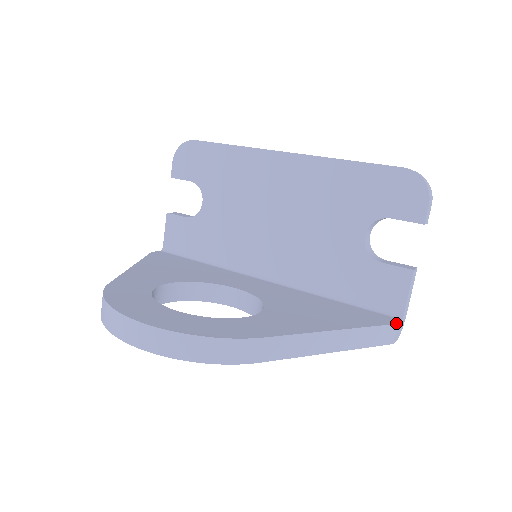
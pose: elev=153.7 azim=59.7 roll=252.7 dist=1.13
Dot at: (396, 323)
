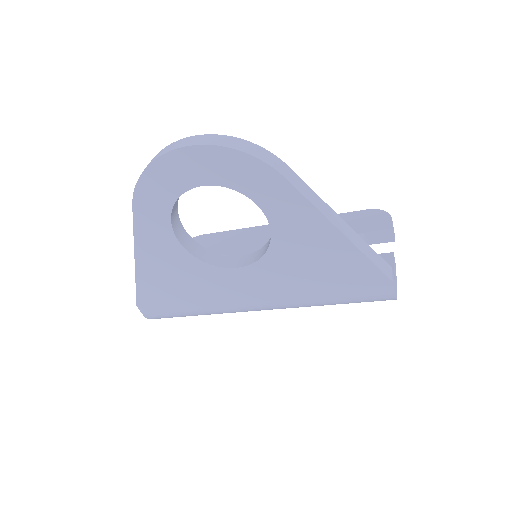
Dot at: (390, 267)
